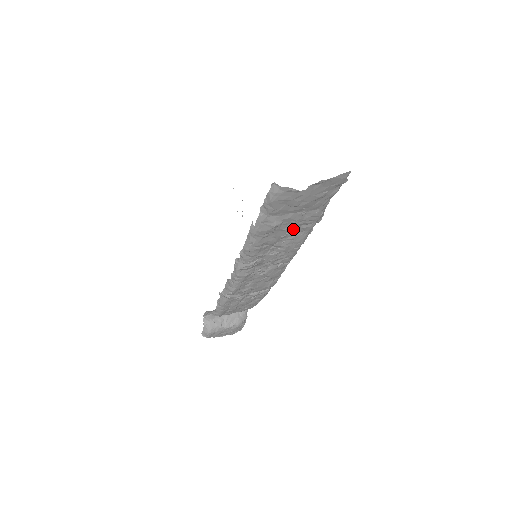
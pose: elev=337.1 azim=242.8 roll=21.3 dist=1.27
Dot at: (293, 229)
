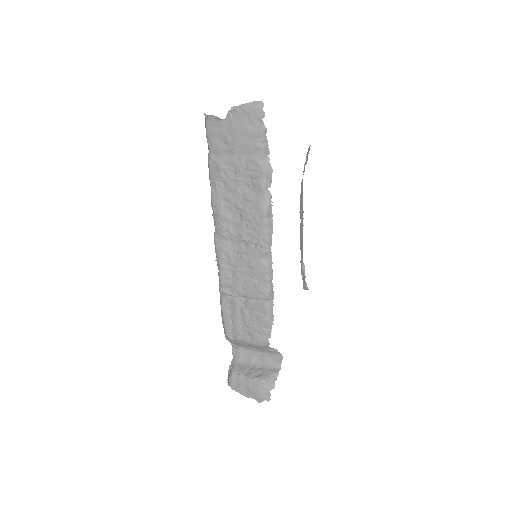
Dot at: (245, 183)
